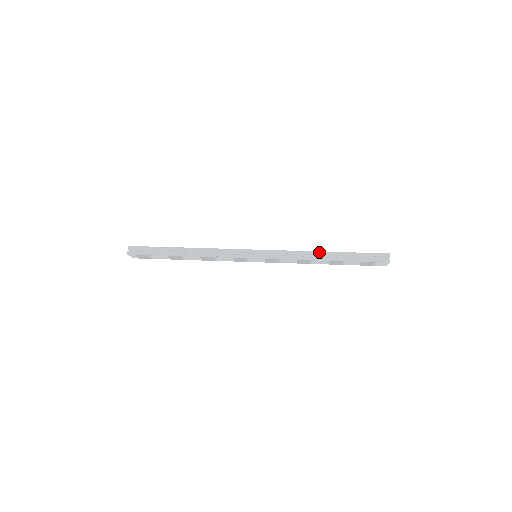
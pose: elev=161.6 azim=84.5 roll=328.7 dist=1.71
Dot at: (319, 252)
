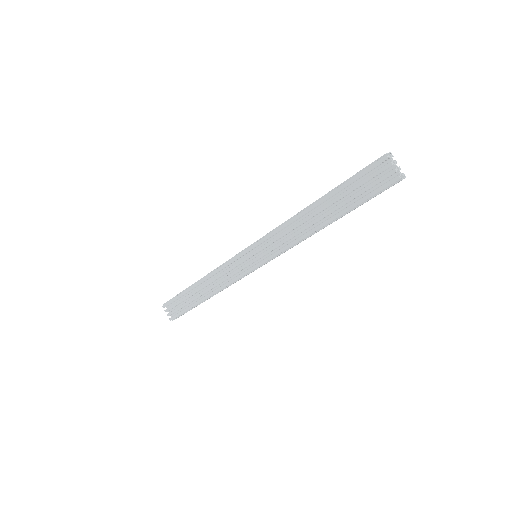
Dot at: occluded
